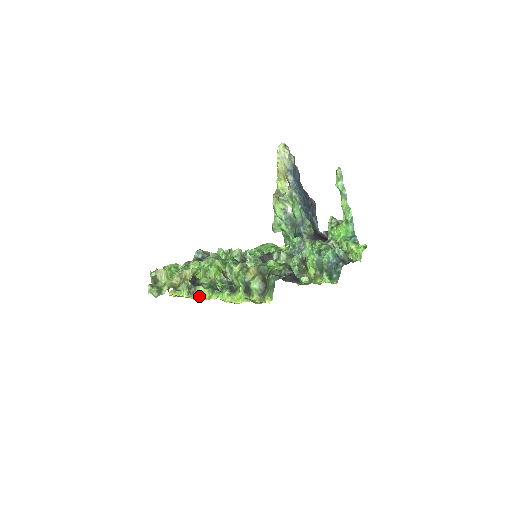
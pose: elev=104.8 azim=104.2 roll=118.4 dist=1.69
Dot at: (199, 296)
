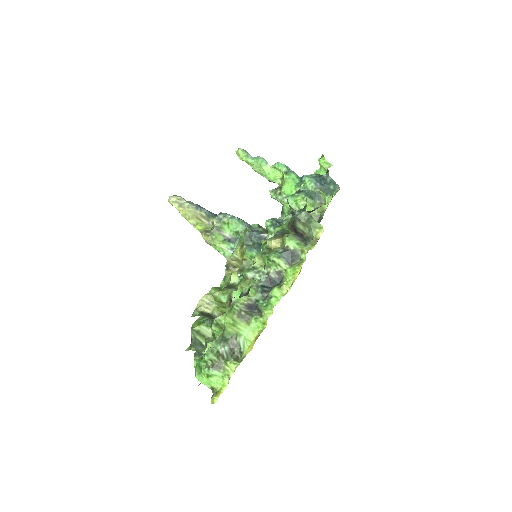
Dot at: (251, 342)
